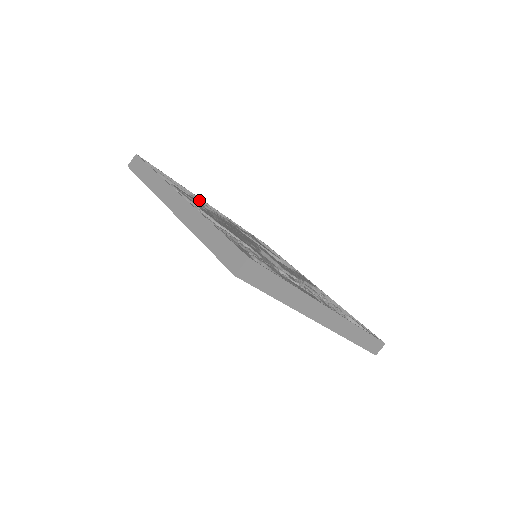
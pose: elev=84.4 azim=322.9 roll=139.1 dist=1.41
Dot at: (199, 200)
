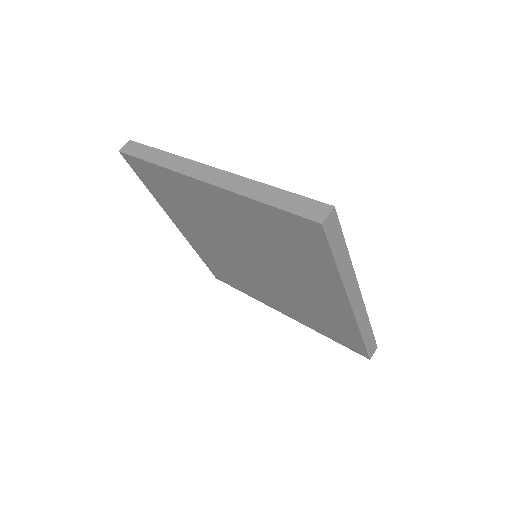
Dot at: occluded
